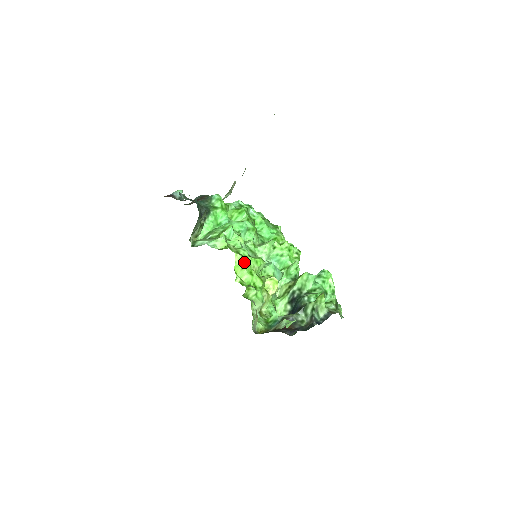
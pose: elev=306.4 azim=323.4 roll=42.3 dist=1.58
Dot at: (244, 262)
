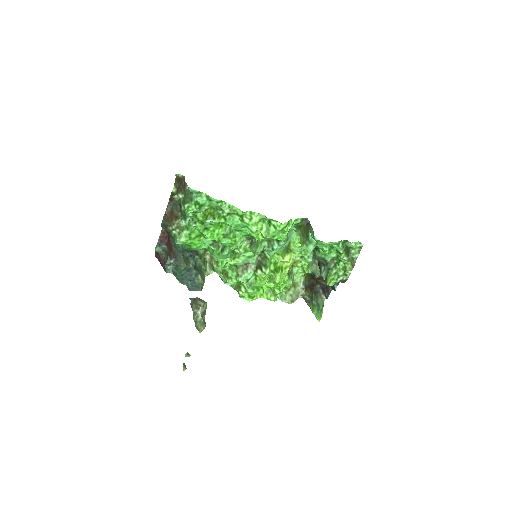
Dot at: (259, 295)
